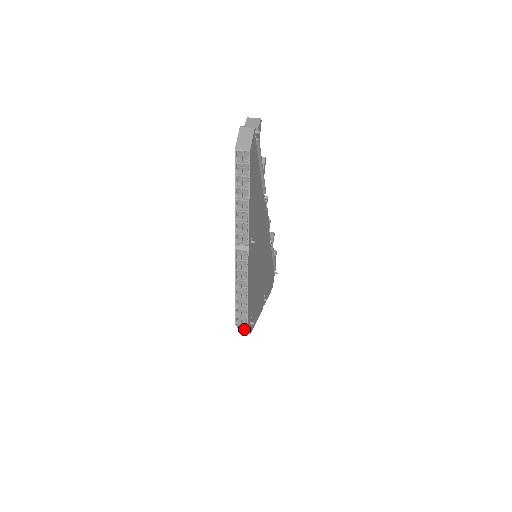
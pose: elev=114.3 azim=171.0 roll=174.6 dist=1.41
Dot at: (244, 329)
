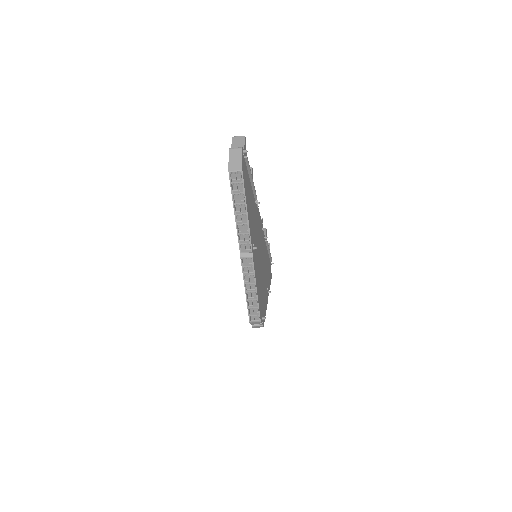
Dot at: (257, 325)
